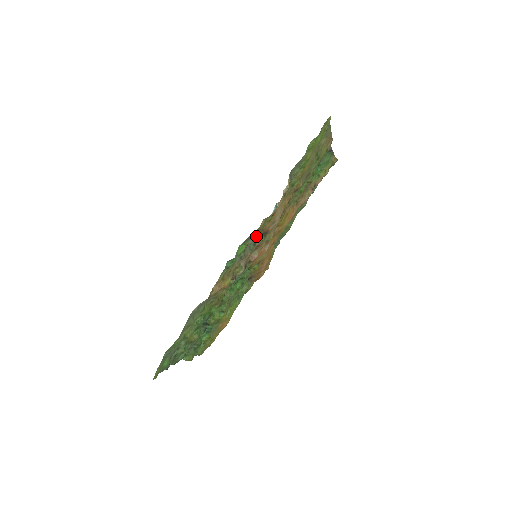
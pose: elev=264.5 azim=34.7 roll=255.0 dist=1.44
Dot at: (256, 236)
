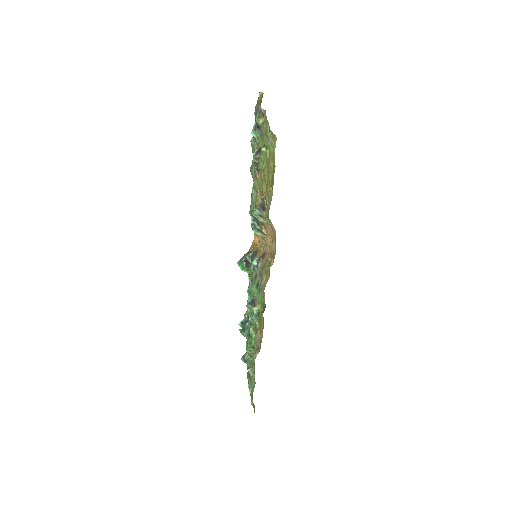
Dot at: (260, 267)
